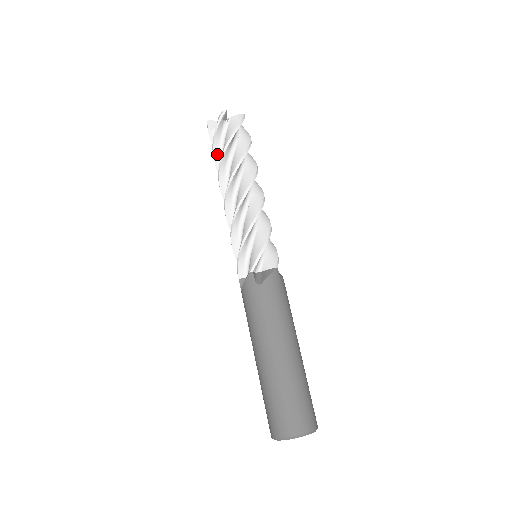
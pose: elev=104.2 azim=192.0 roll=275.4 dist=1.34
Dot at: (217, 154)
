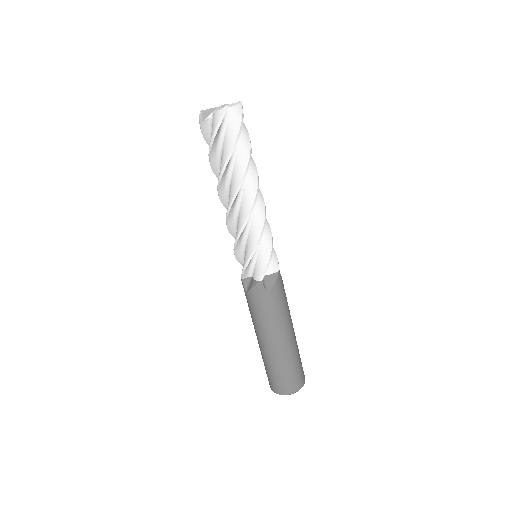
Dot at: (213, 152)
